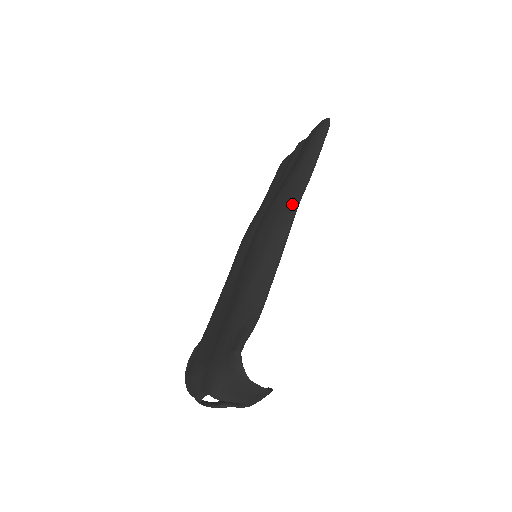
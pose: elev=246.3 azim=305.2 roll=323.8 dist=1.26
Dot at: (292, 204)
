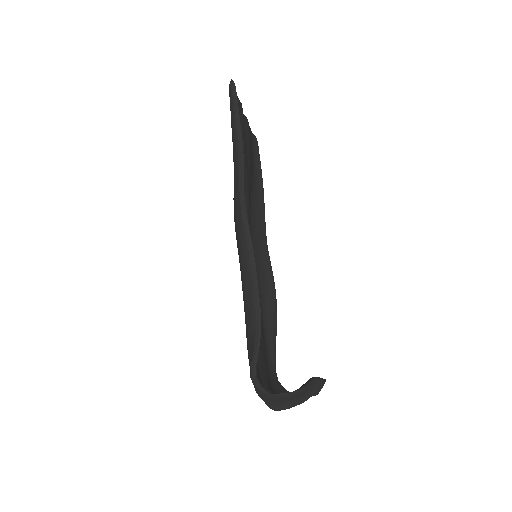
Dot at: (238, 202)
